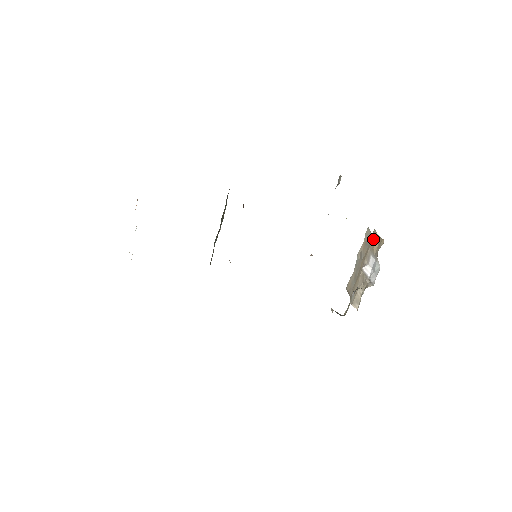
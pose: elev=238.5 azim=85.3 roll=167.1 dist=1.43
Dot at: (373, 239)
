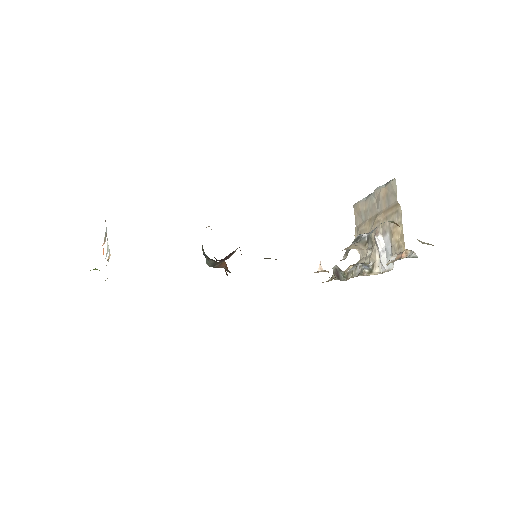
Dot at: (396, 221)
